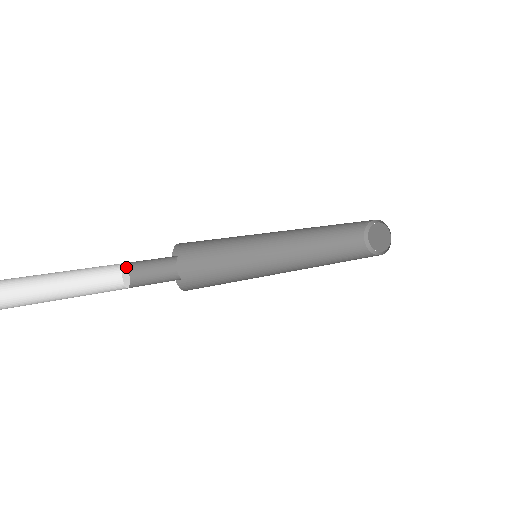
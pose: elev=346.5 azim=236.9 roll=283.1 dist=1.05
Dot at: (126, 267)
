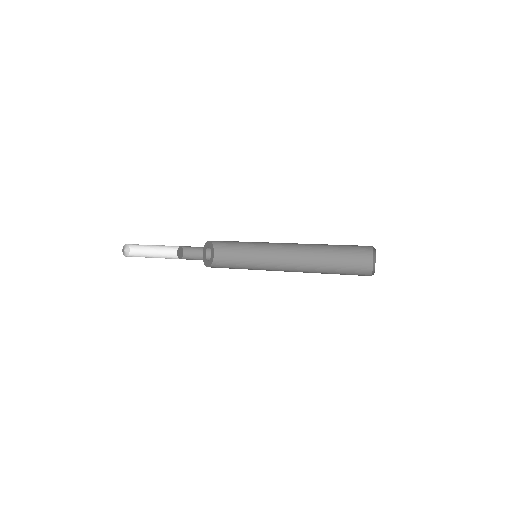
Dot at: (178, 250)
